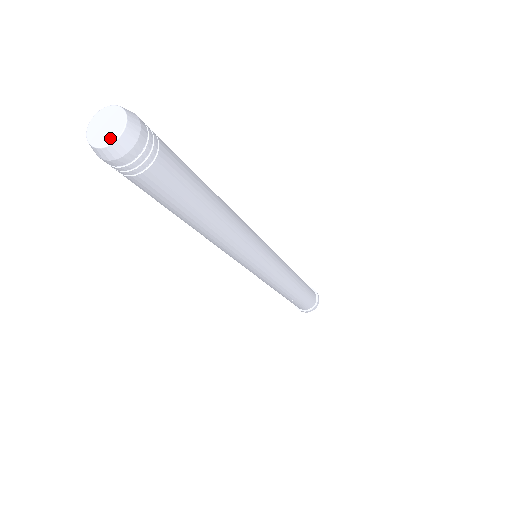
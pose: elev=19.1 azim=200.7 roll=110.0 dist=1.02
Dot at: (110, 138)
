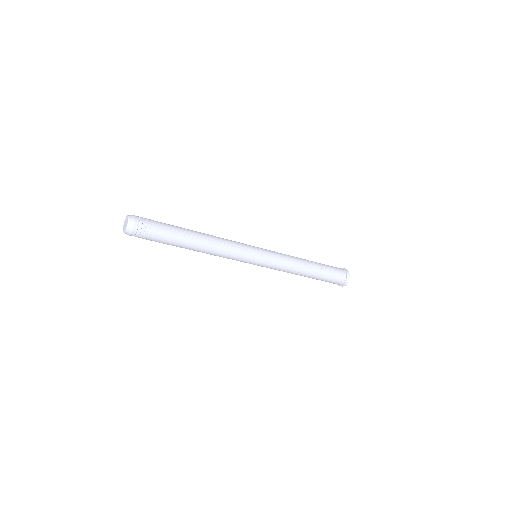
Dot at: (127, 225)
